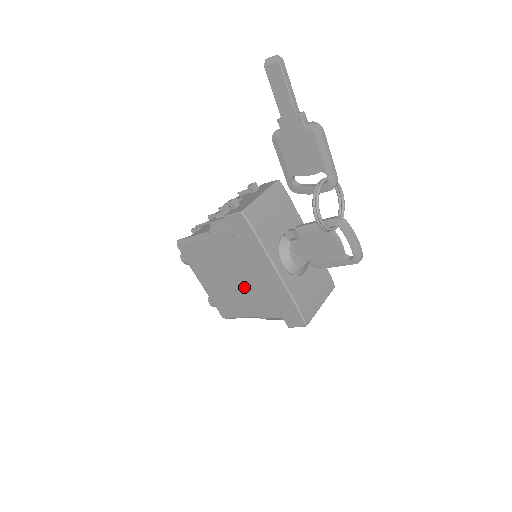
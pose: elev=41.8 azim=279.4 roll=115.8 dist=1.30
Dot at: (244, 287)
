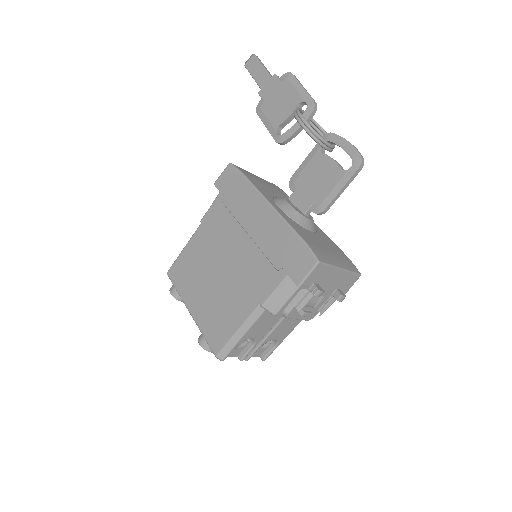
Dot at: (238, 265)
